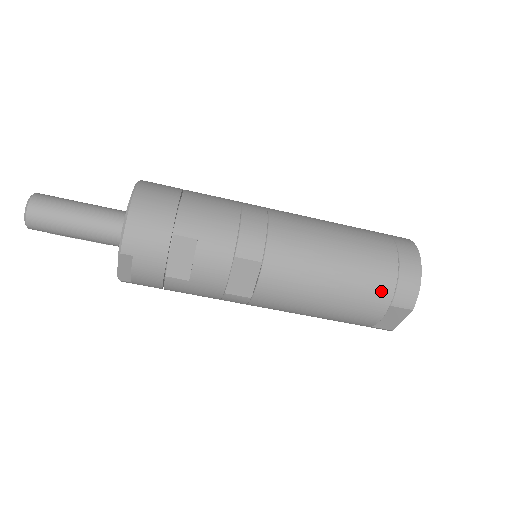
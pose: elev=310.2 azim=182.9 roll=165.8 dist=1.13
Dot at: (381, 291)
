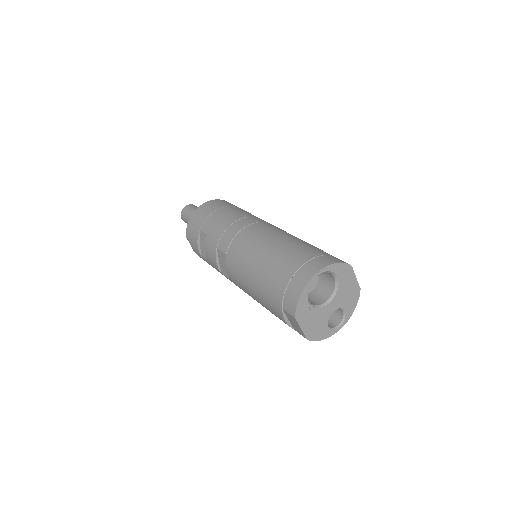
Dot at: (276, 294)
